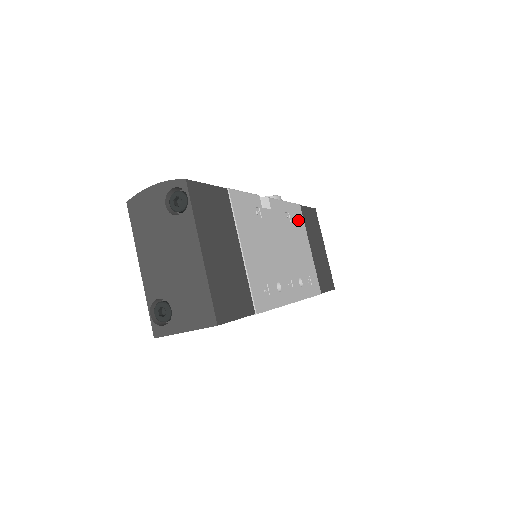
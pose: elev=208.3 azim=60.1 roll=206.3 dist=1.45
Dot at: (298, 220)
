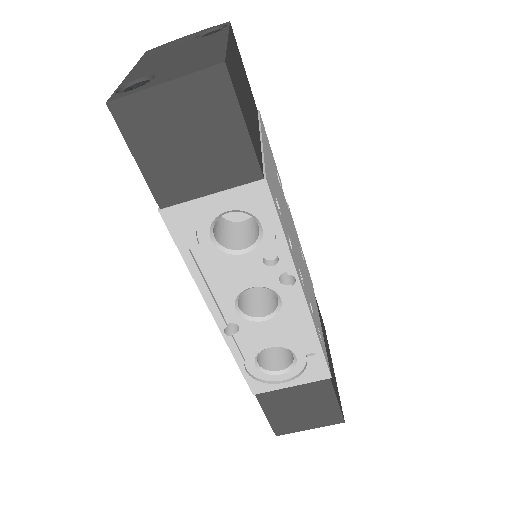
Dot at: (310, 282)
